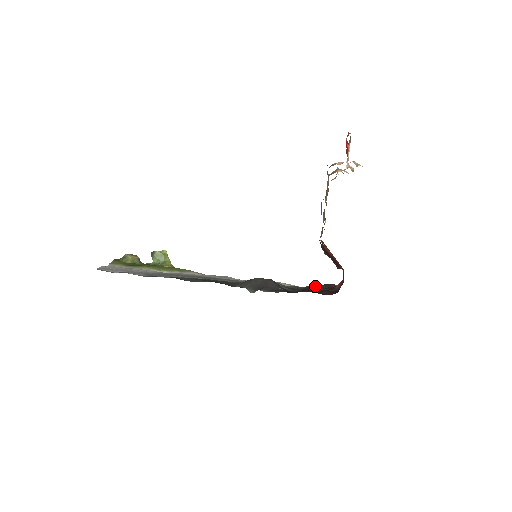
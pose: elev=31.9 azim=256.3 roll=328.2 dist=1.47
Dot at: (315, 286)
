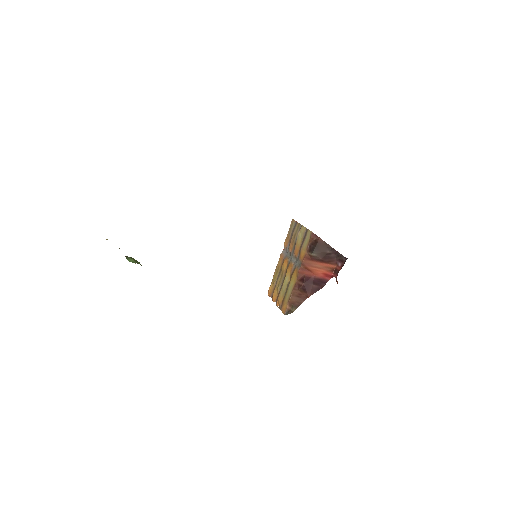
Dot at: occluded
